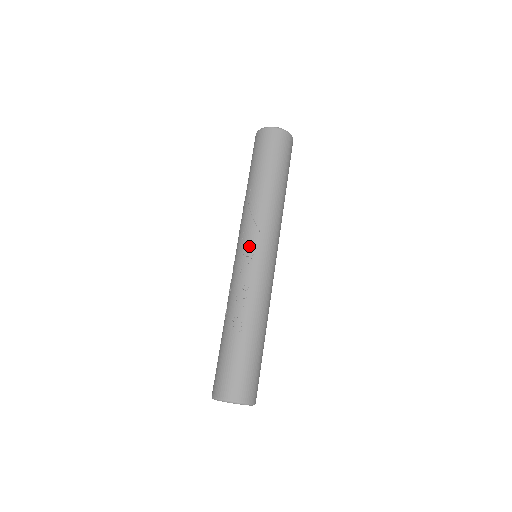
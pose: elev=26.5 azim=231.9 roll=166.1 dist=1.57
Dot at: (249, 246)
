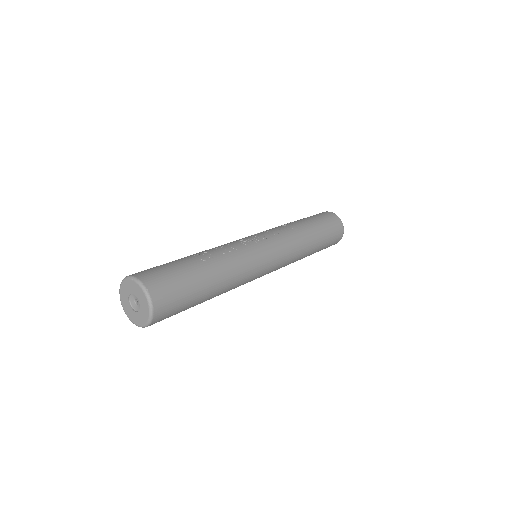
Dot at: (262, 236)
